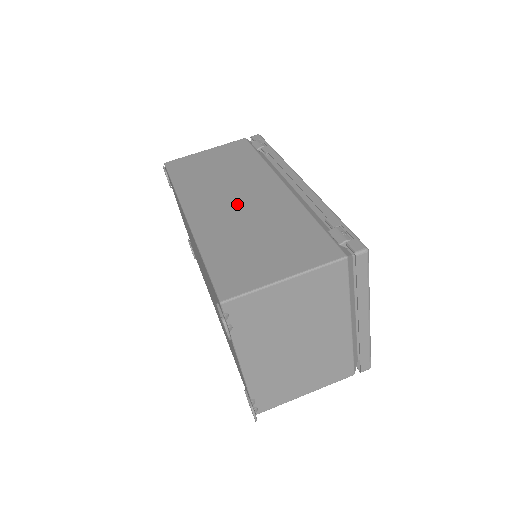
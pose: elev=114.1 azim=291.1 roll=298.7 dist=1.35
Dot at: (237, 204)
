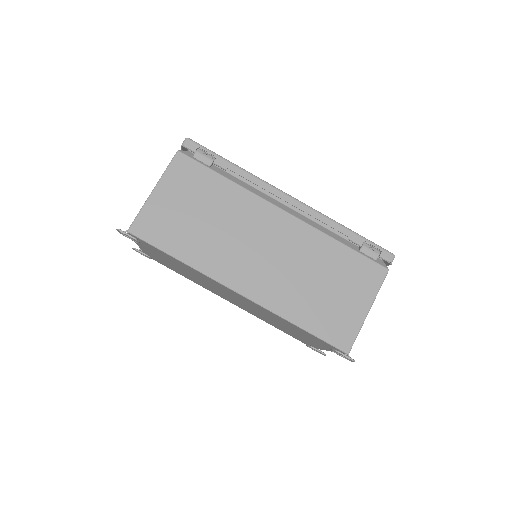
Dot at: (269, 257)
